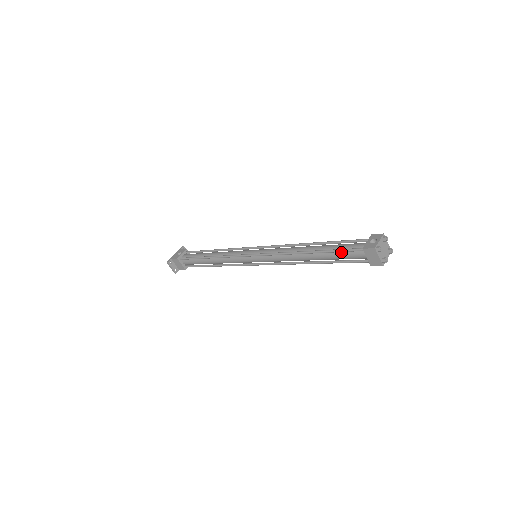
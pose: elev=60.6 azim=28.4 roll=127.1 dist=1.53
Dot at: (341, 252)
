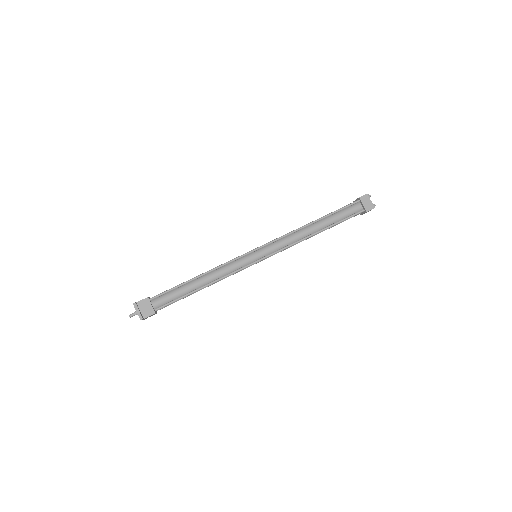
Dot at: (341, 211)
